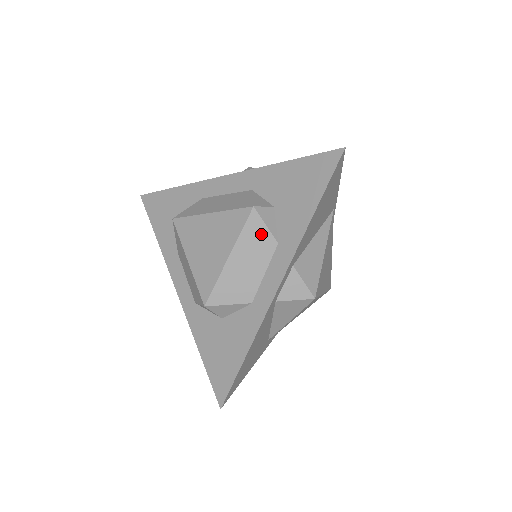
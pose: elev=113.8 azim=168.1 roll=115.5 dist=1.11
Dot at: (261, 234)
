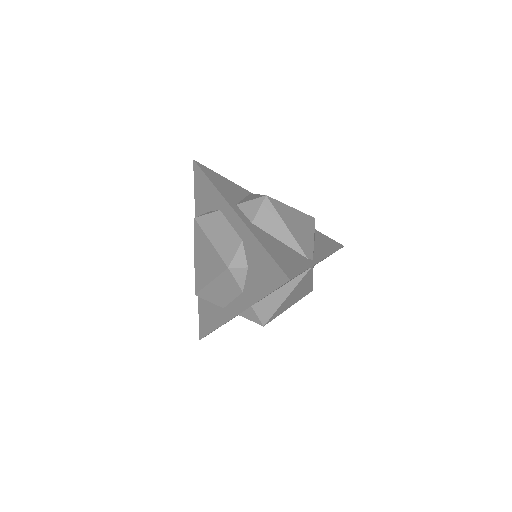
Dot at: (232, 283)
